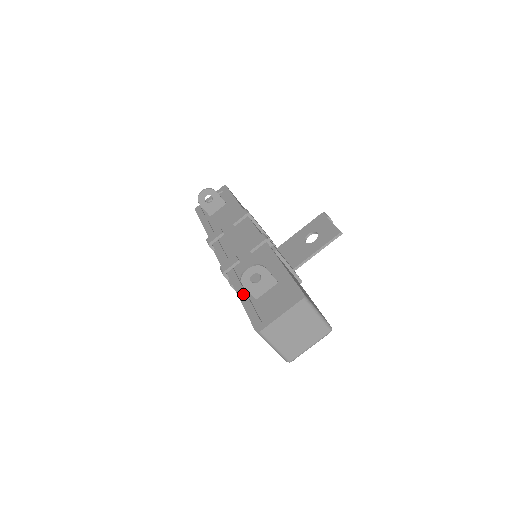
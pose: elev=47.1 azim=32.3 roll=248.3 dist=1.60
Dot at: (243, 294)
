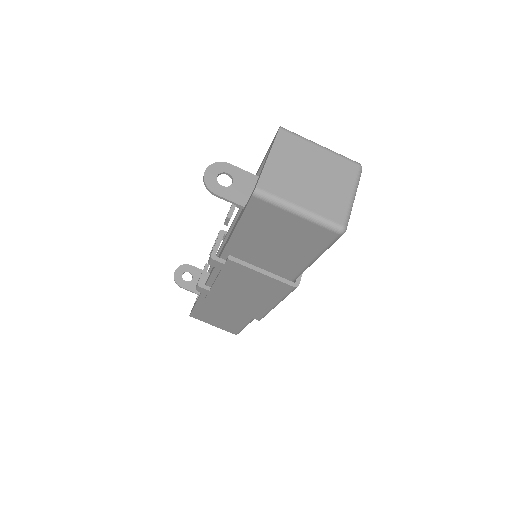
Dot at: (234, 227)
